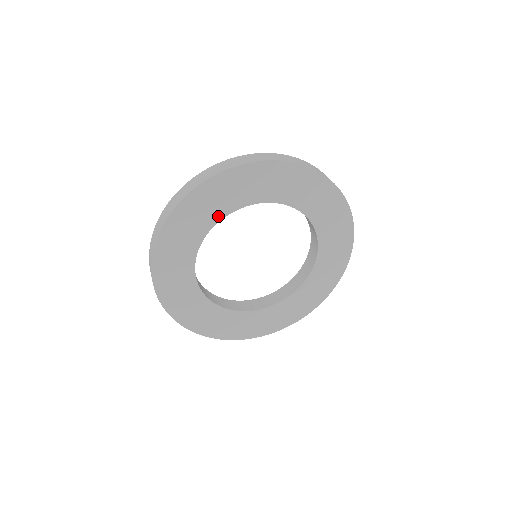
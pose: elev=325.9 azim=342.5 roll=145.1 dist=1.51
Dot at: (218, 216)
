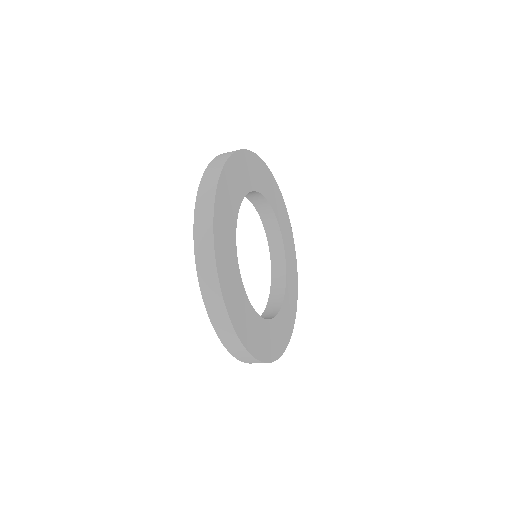
Dot at: (242, 194)
